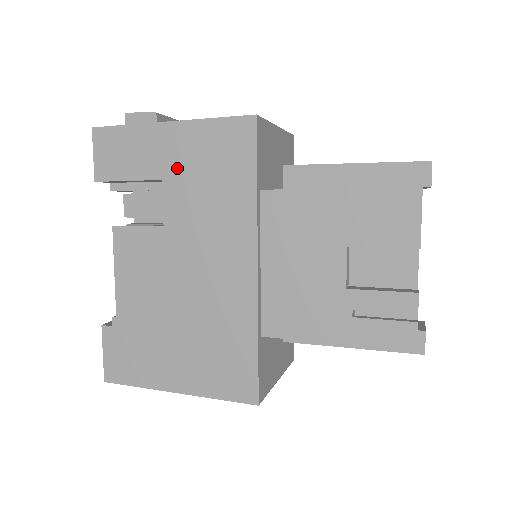
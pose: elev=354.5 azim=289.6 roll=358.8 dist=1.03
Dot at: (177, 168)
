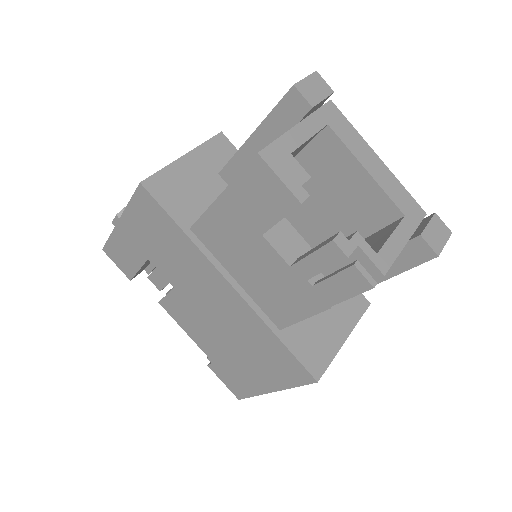
Dot at: (146, 247)
